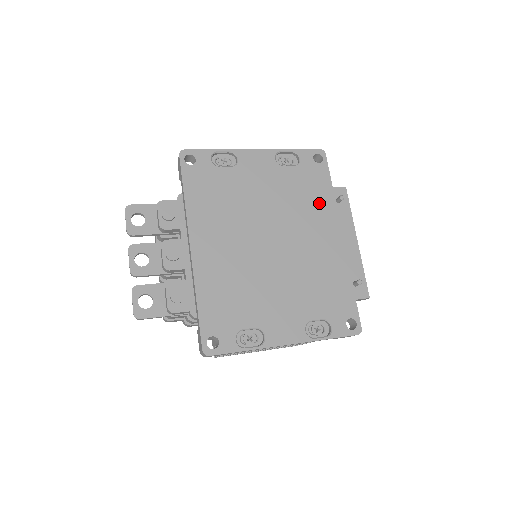
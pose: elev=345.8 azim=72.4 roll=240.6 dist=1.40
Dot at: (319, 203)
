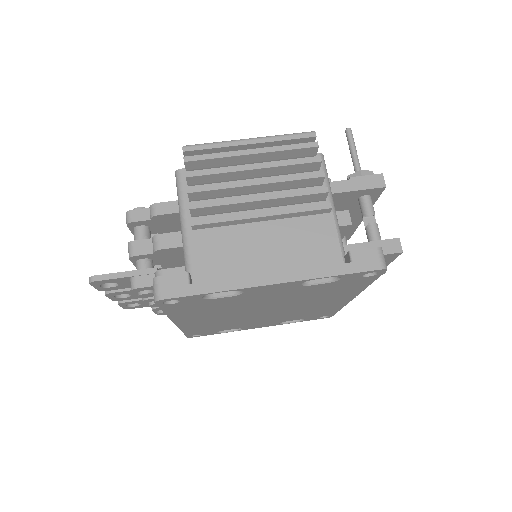
Dot at: (342, 293)
